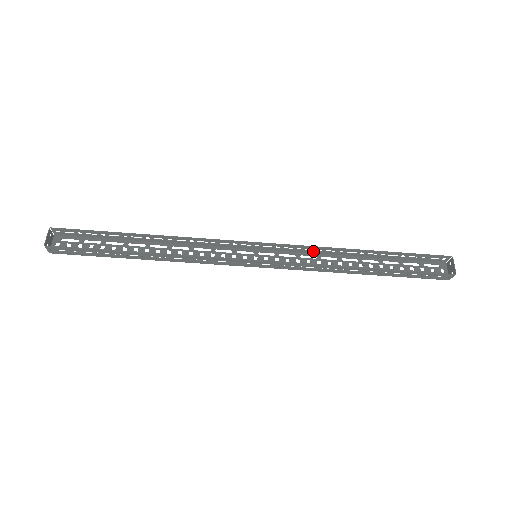
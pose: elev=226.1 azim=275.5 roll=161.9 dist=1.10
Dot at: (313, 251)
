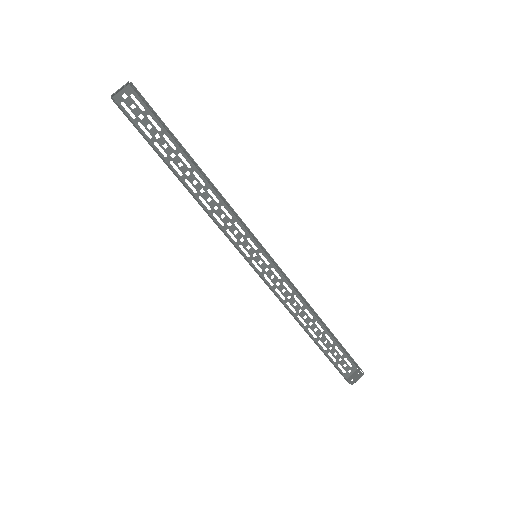
Dot at: (294, 288)
